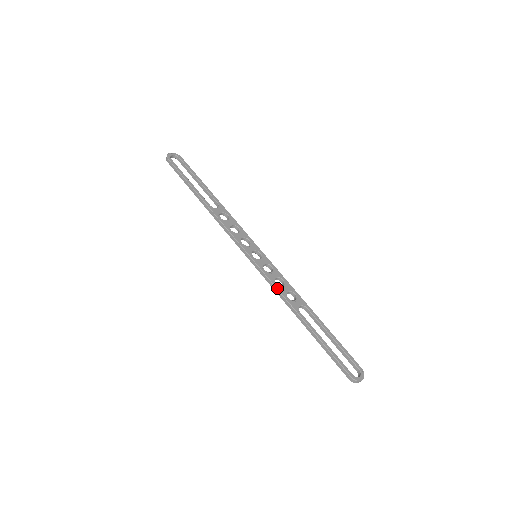
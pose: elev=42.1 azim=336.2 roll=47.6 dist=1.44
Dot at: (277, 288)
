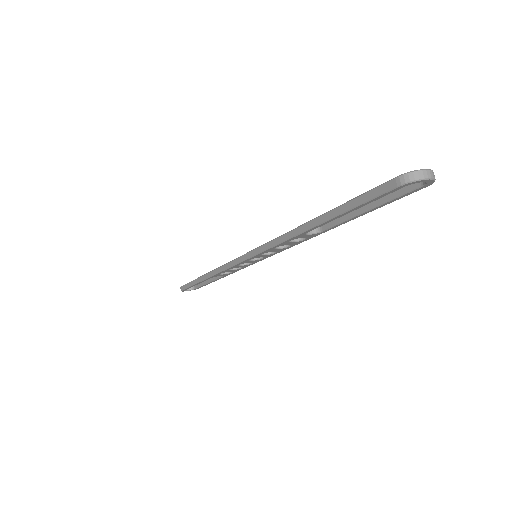
Dot at: (273, 239)
